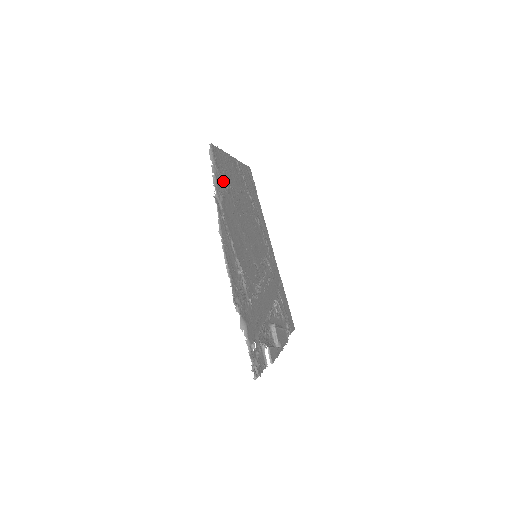
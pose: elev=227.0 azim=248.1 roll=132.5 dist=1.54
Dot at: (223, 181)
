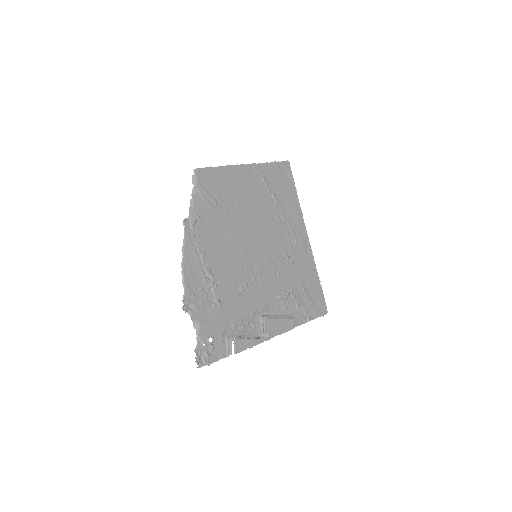
Dot at: (209, 199)
